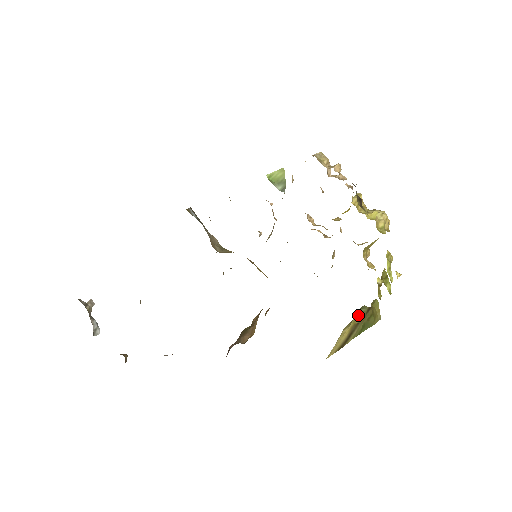
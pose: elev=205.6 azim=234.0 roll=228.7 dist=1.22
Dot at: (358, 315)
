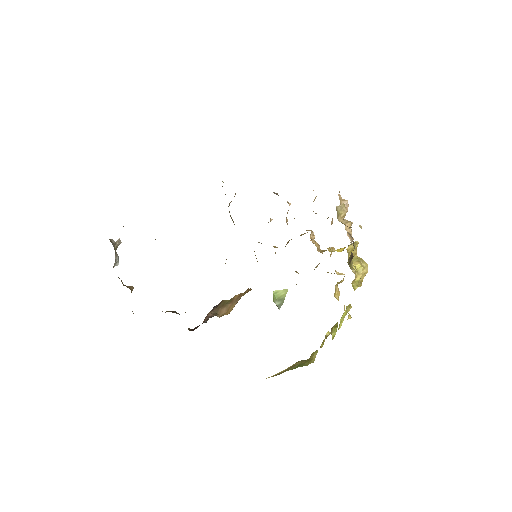
Dot at: (298, 362)
